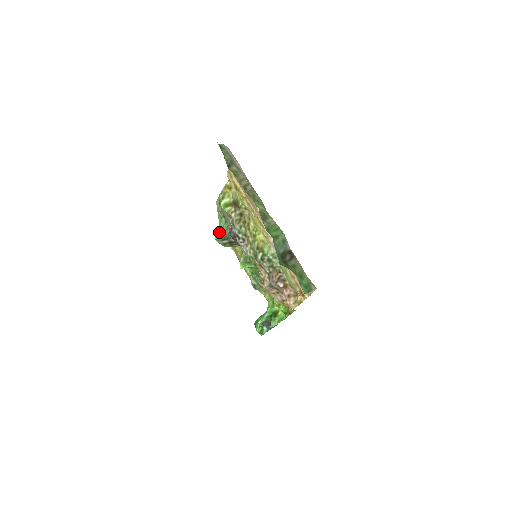
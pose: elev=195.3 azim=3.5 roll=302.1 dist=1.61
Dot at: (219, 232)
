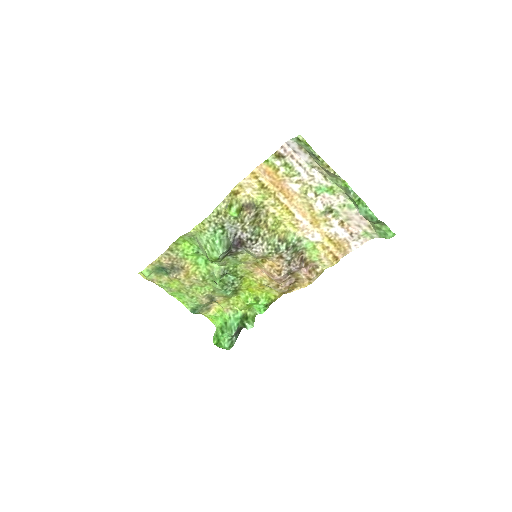
Dot at: (223, 245)
